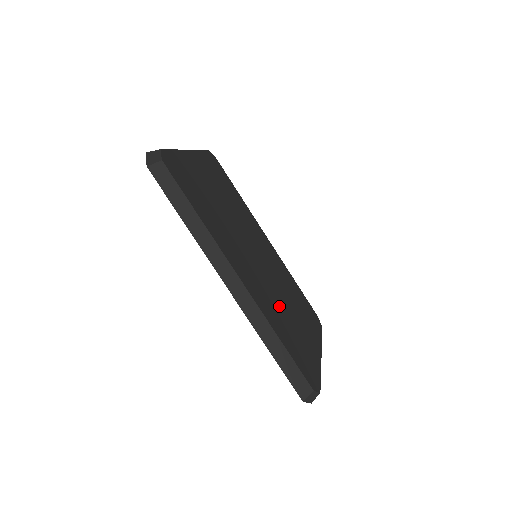
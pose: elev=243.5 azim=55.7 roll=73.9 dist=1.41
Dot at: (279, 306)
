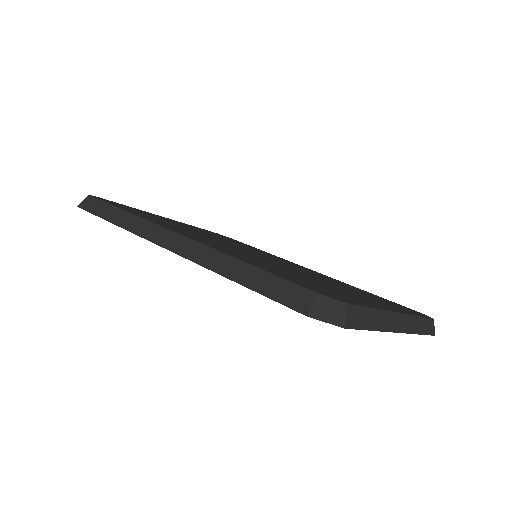
Dot at: occluded
